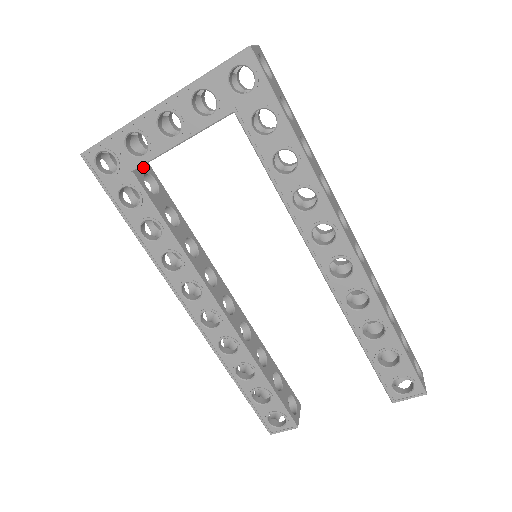
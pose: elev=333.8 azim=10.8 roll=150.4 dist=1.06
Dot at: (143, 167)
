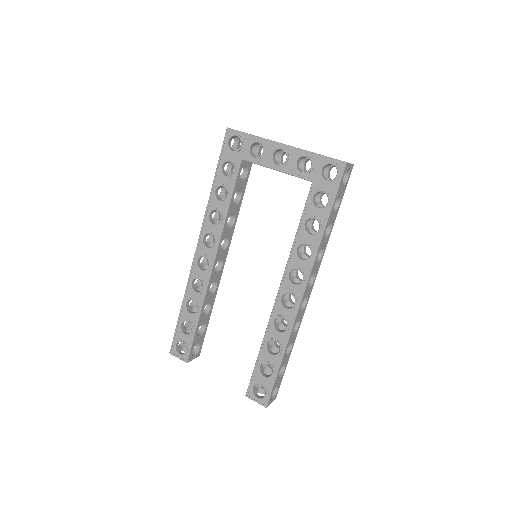
Dot at: (248, 162)
